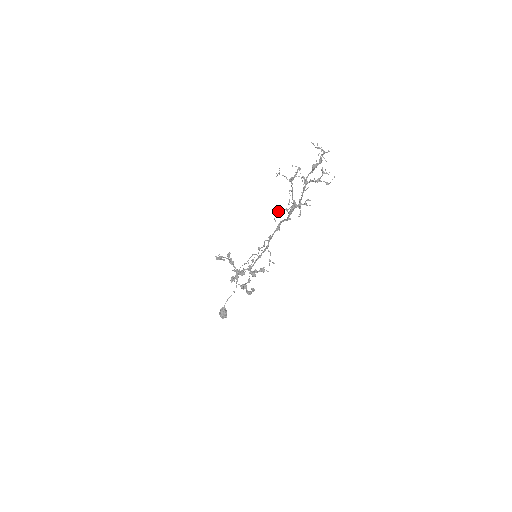
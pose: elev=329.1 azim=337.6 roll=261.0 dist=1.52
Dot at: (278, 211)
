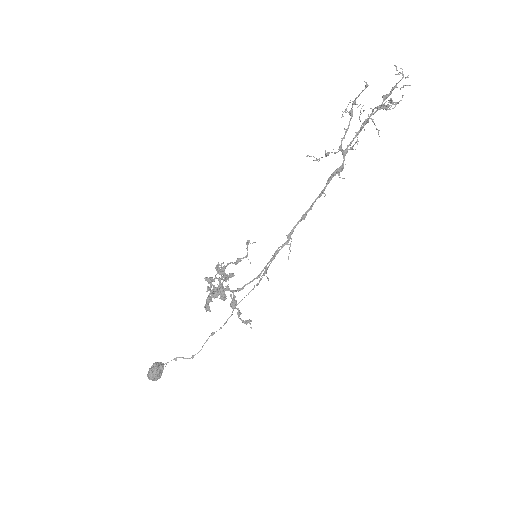
Dot at: (318, 159)
